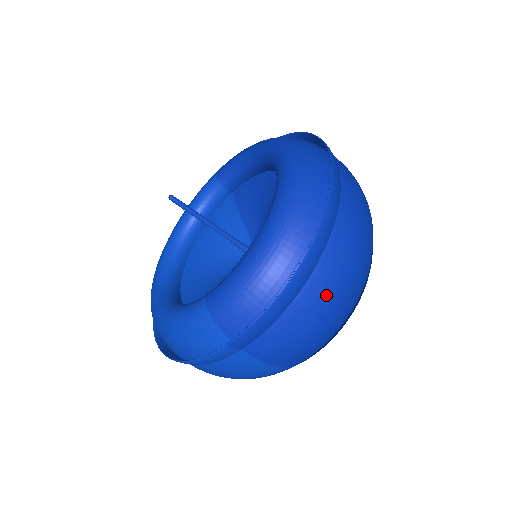
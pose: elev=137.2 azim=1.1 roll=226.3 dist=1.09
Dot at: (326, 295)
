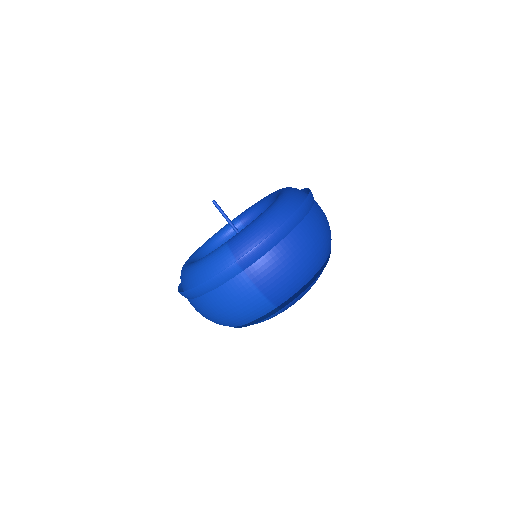
Dot at: (299, 247)
